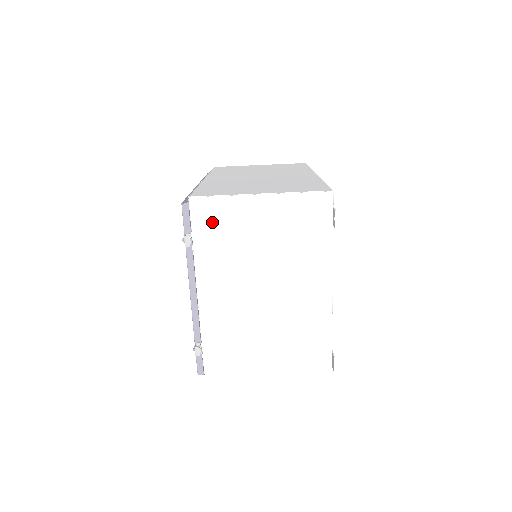
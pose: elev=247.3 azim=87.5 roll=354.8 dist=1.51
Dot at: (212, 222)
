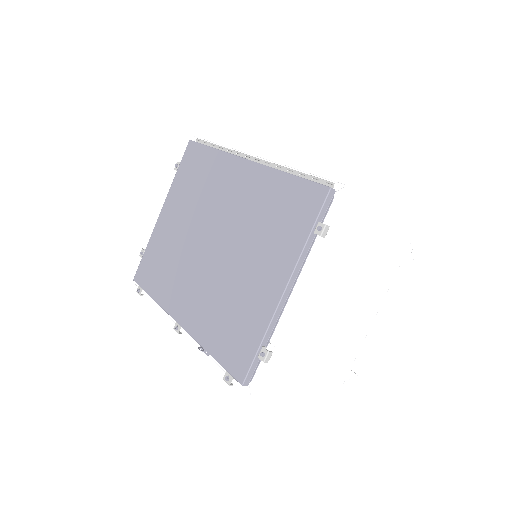
Dot at: (348, 219)
